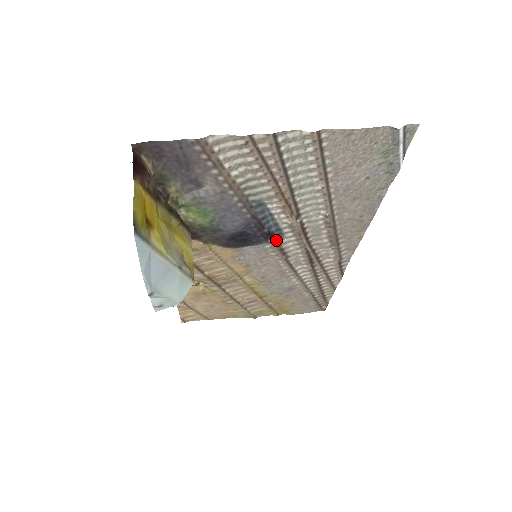
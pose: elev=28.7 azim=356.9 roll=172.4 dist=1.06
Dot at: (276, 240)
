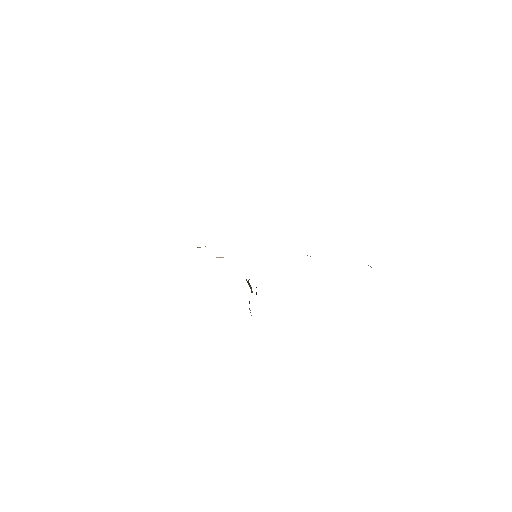
Dot at: occluded
